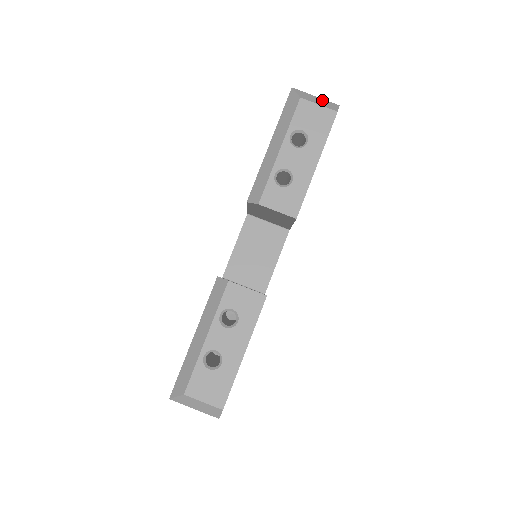
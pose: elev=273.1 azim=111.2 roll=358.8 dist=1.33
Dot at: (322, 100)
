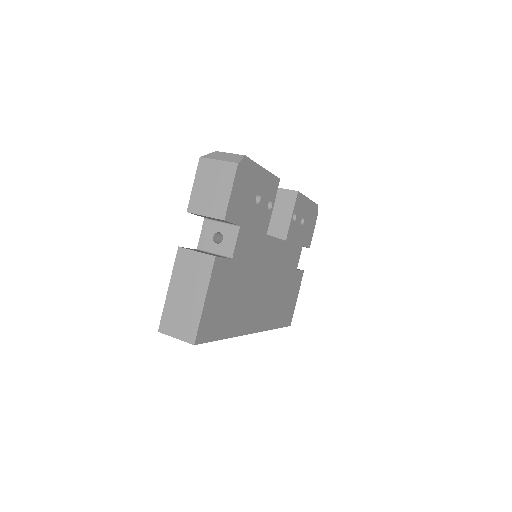
Dot at: occluded
